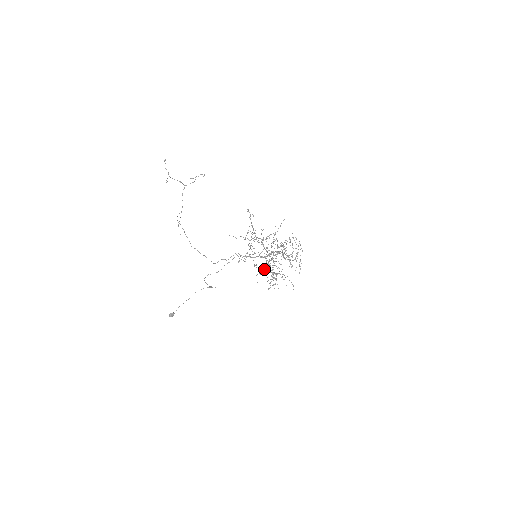
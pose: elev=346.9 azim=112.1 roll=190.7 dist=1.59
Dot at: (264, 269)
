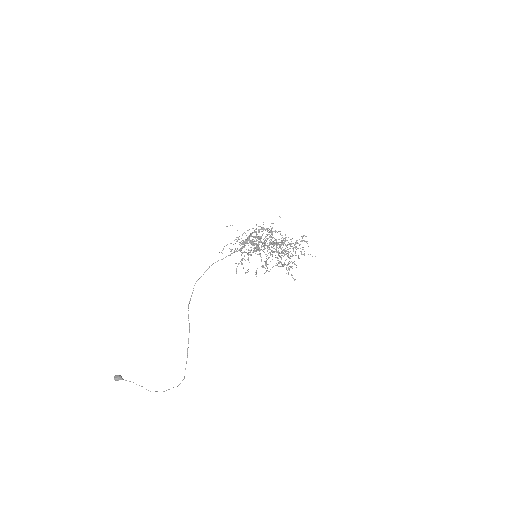
Dot at: (249, 254)
